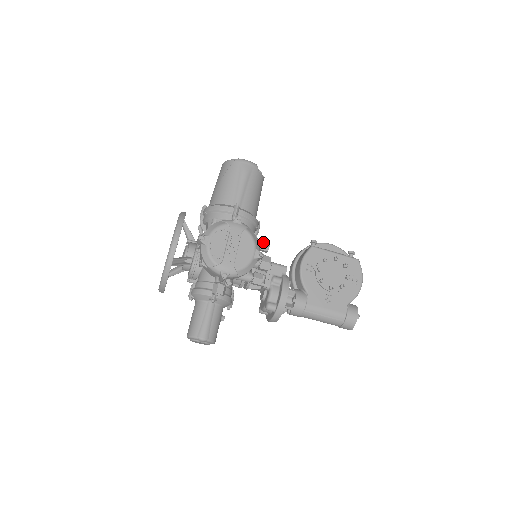
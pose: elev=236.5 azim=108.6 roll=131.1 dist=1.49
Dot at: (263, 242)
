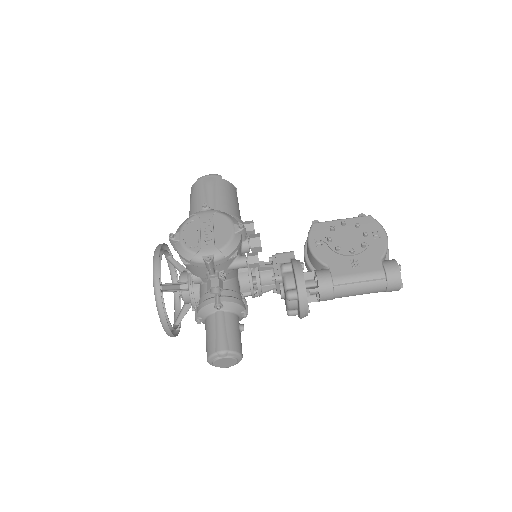
Dot at: (245, 223)
